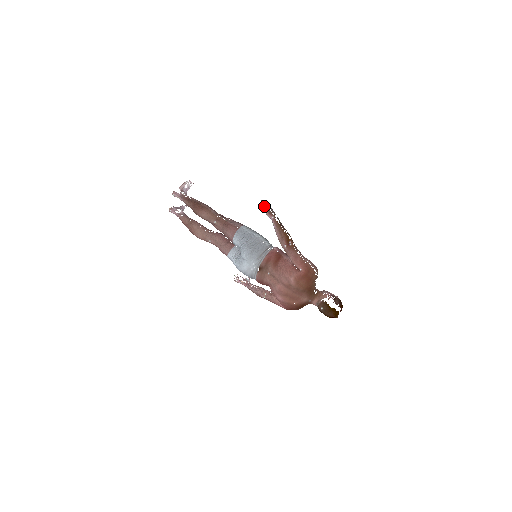
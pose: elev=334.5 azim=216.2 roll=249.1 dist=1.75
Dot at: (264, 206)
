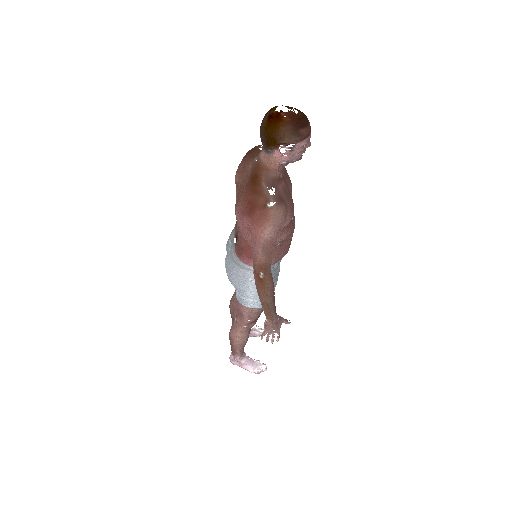
Dot at: occluded
